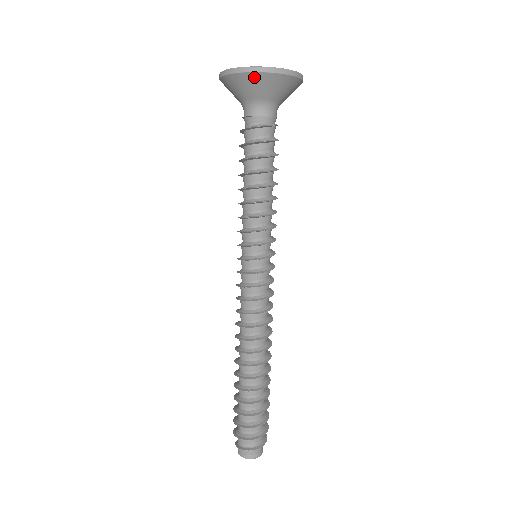
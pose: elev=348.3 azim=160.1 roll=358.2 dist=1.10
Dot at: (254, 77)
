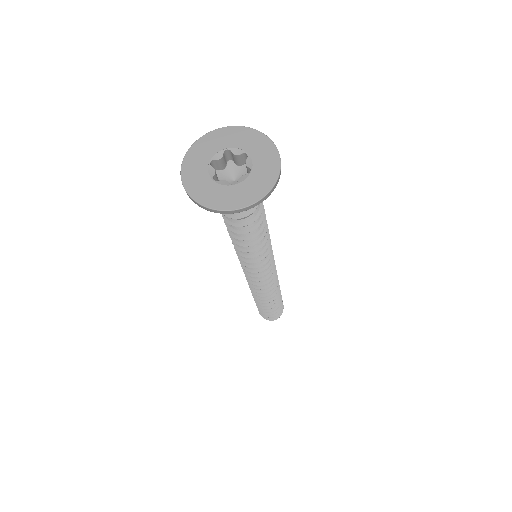
Dot at: (261, 200)
